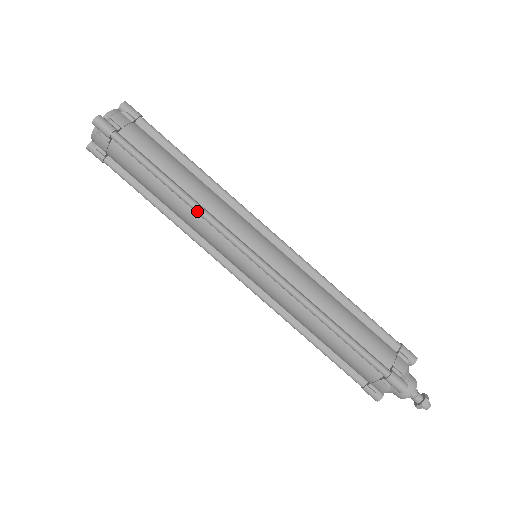
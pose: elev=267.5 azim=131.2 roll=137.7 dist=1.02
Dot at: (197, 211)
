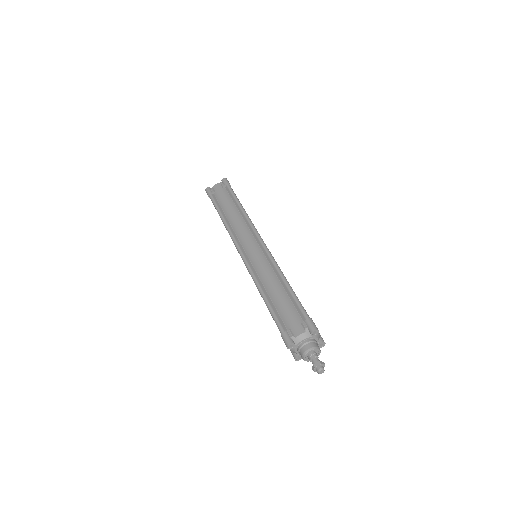
Dot at: (247, 216)
